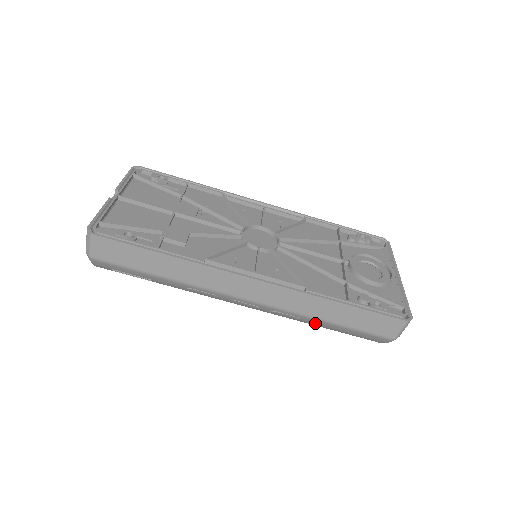
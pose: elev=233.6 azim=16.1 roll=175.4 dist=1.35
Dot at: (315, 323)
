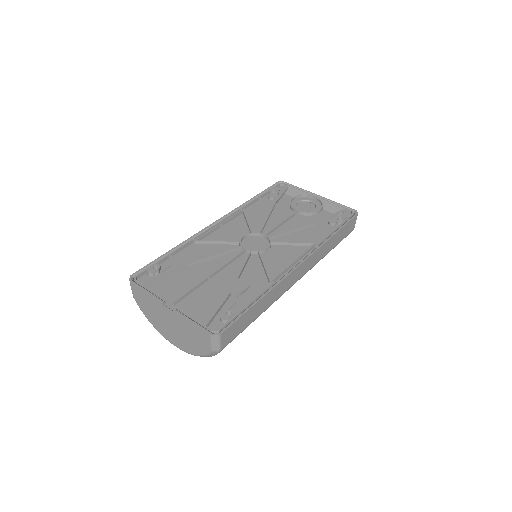
Dot at: occluded
